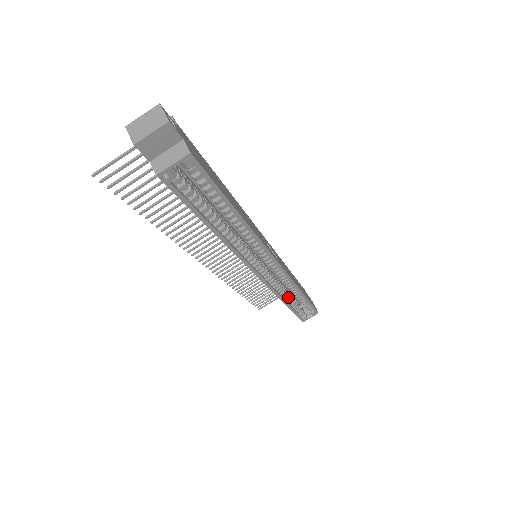
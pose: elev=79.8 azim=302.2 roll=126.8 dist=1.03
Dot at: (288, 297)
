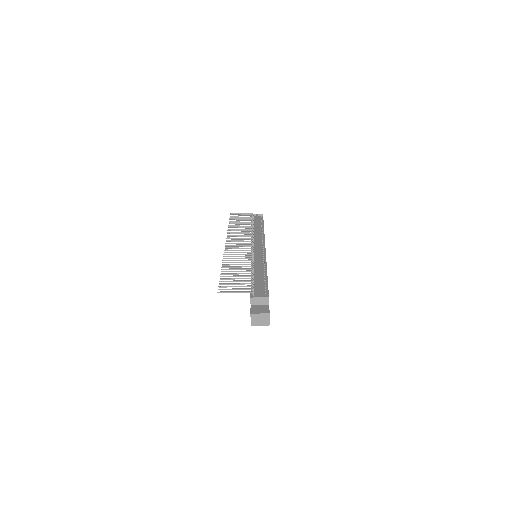
Dot at: occluded
